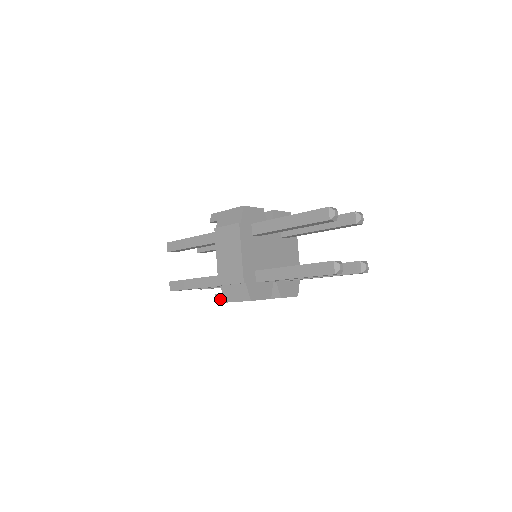
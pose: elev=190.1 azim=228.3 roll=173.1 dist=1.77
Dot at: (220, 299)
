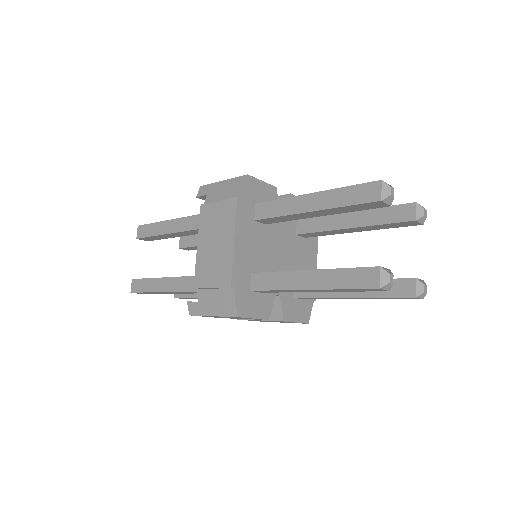
Dot at: (193, 309)
